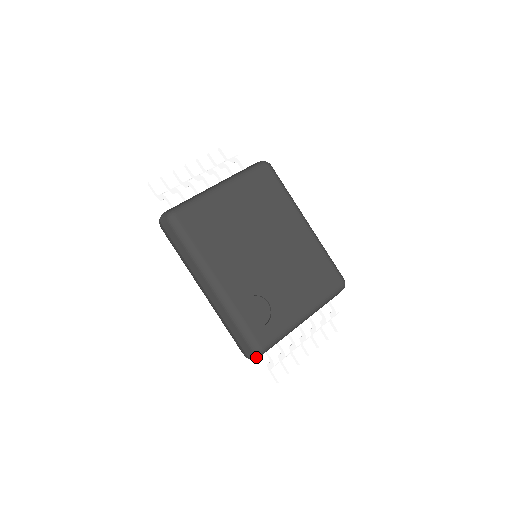
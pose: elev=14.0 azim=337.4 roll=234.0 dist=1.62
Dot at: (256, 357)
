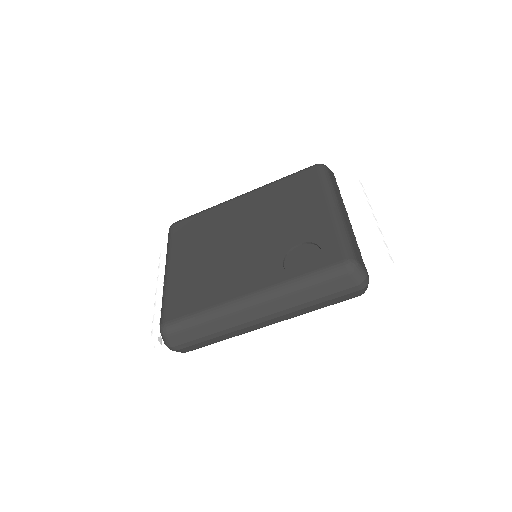
Dot at: (362, 273)
